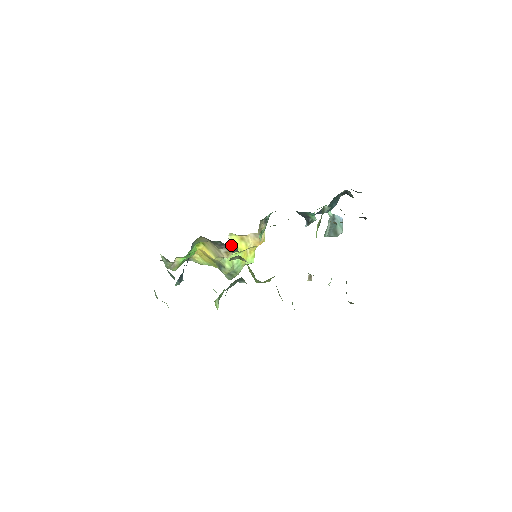
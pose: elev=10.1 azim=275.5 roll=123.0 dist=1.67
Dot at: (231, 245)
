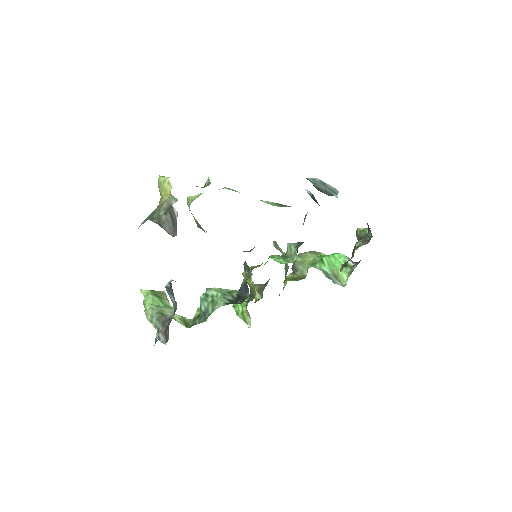
Dot at: occluded
